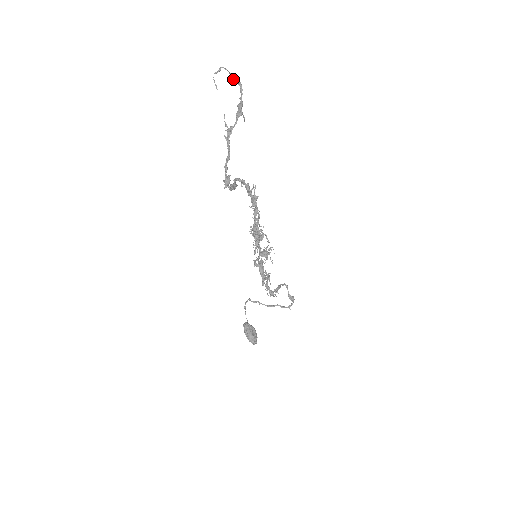
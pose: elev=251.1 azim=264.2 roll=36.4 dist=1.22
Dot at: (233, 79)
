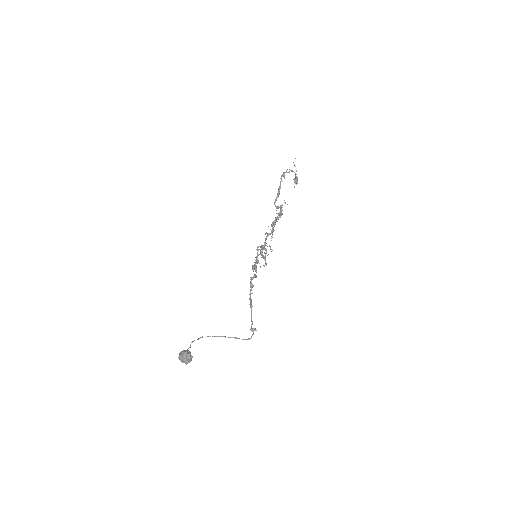
Dot at: (294, 181)
